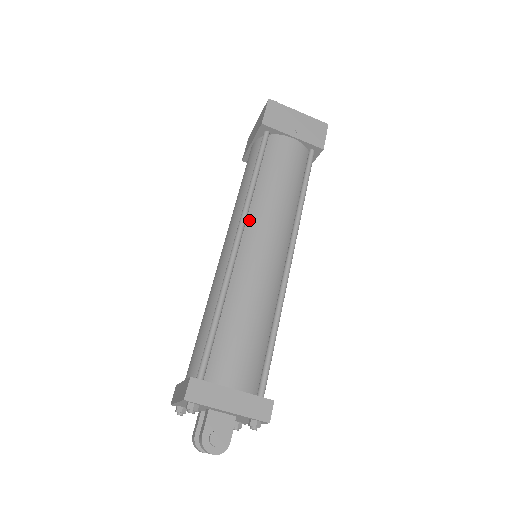
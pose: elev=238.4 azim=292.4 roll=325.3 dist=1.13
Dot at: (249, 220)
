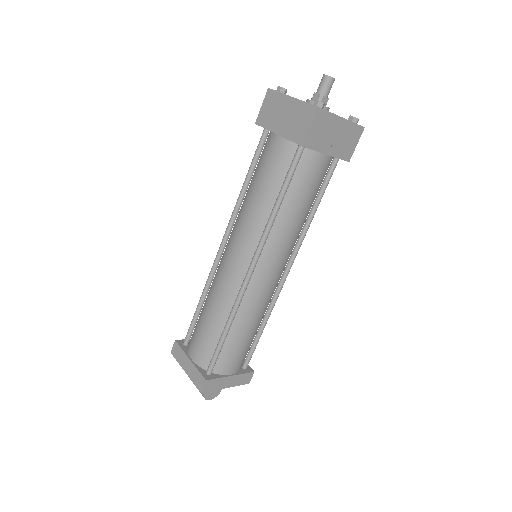
Dot at: (264, 250)
